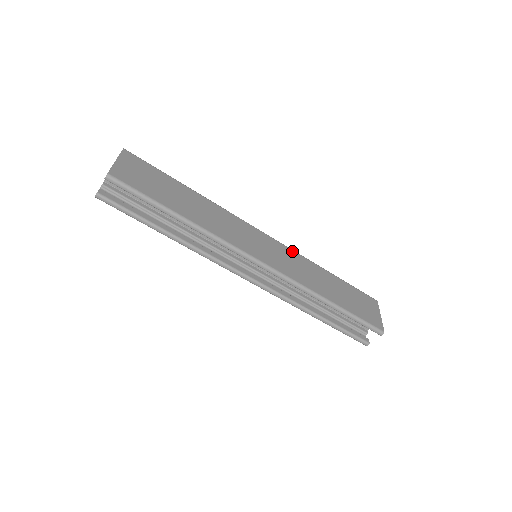
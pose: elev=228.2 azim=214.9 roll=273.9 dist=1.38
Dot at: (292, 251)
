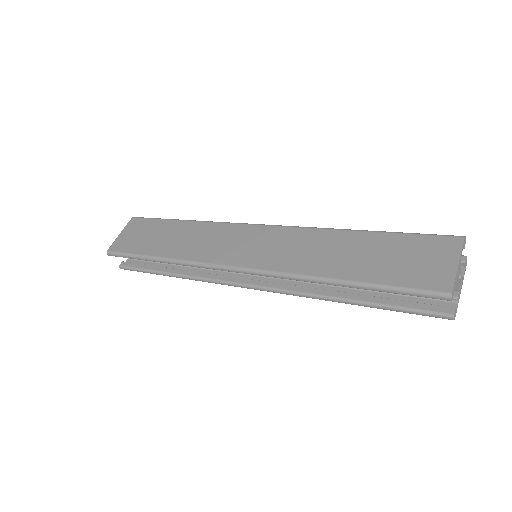
Dot at: (296, 229)
